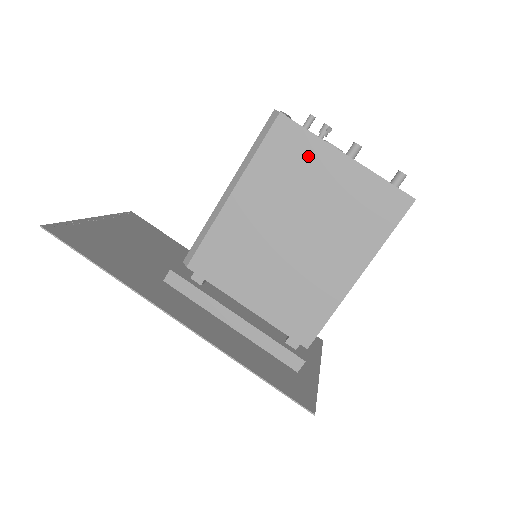
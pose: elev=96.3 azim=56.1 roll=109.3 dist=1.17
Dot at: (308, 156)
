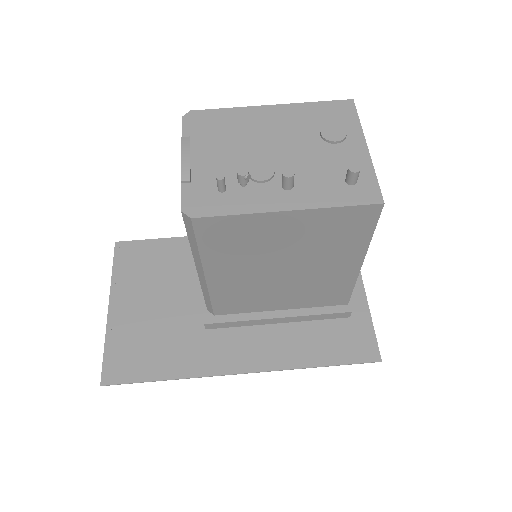
Dot at: (250, 229)
